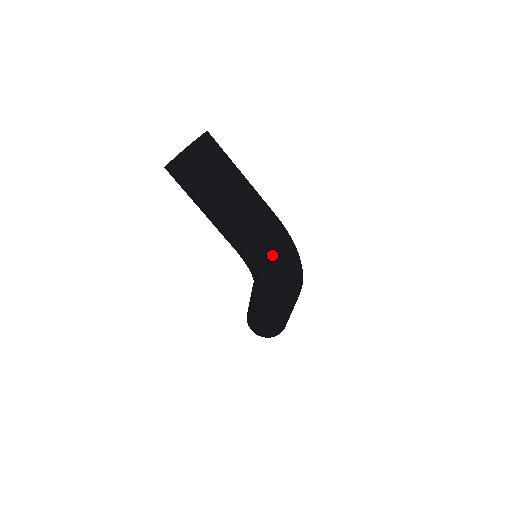
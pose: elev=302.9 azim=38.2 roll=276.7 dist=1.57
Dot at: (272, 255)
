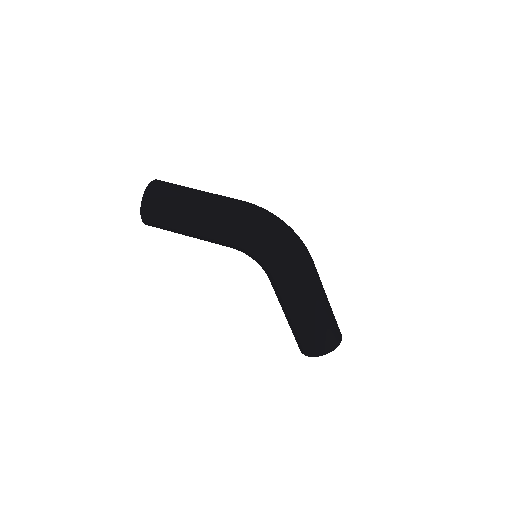
Dot at: (255, 218)
